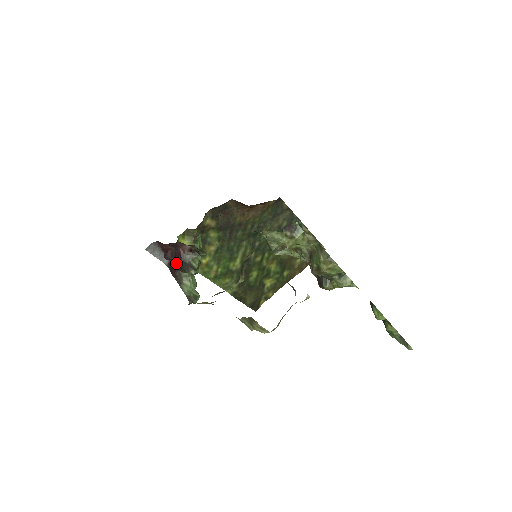
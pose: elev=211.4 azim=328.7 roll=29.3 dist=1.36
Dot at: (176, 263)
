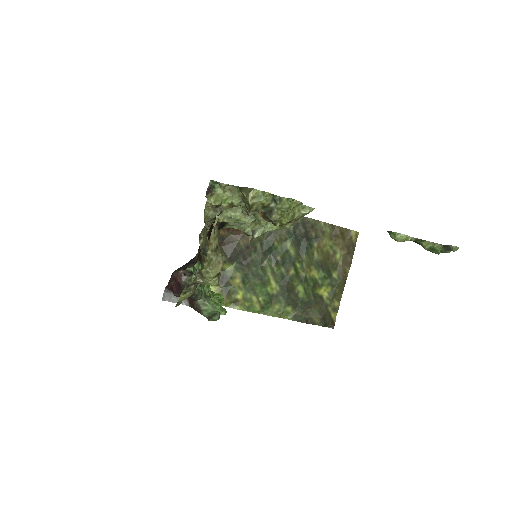
Dot at: occluded
